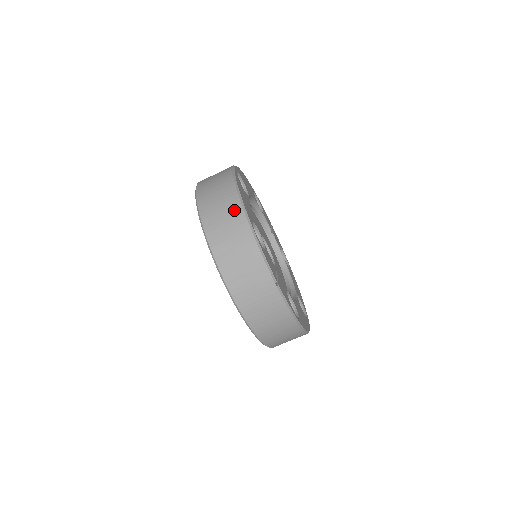
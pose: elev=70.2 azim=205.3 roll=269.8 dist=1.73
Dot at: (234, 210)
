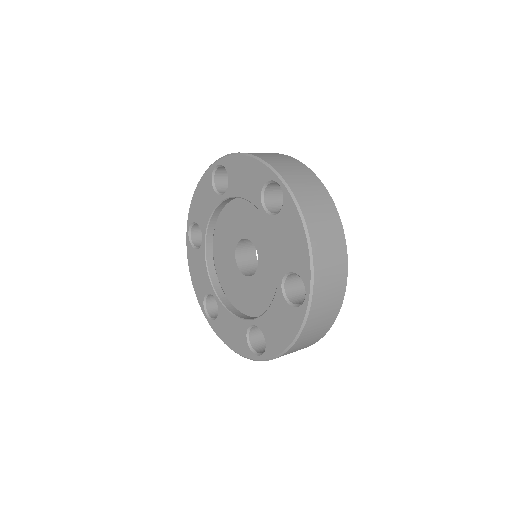
Dot at: (342, 260)
